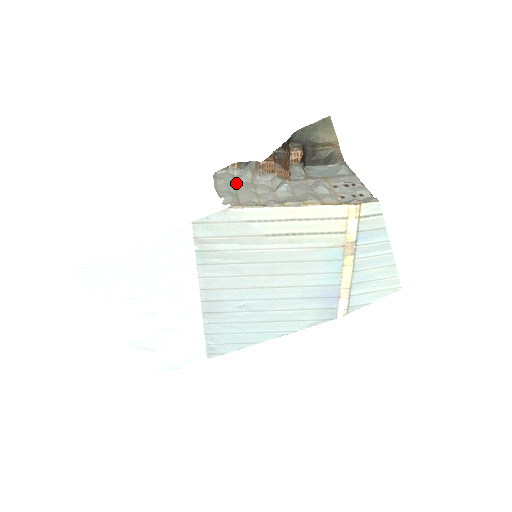
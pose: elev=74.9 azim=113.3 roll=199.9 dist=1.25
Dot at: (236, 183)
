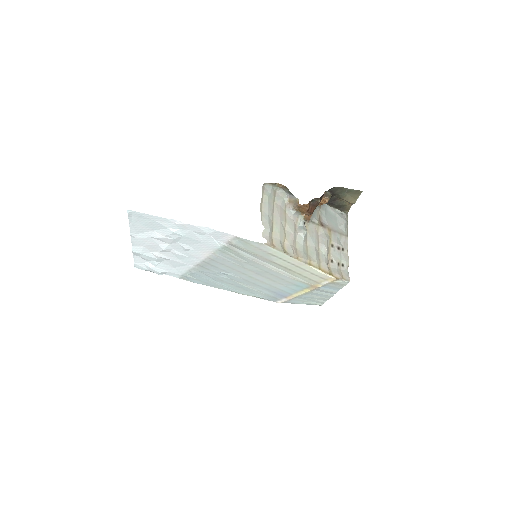
Dot at: (275, 205)
